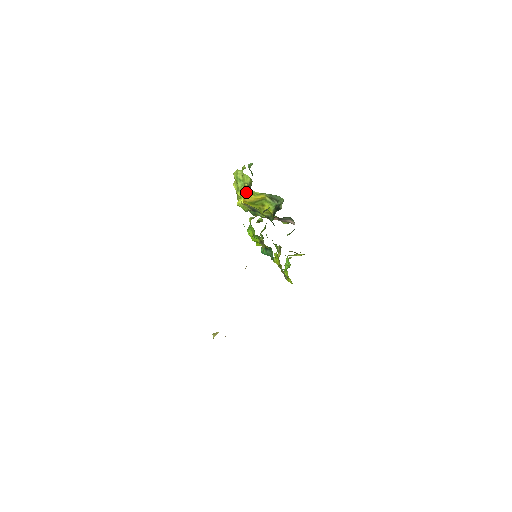
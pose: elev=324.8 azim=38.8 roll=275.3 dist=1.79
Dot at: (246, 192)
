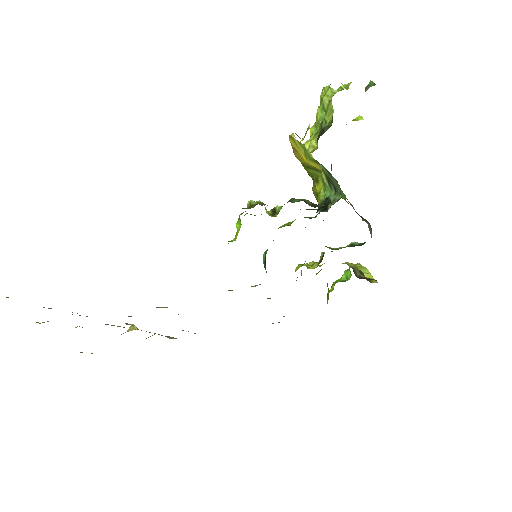
Dot at: (295, 142)
